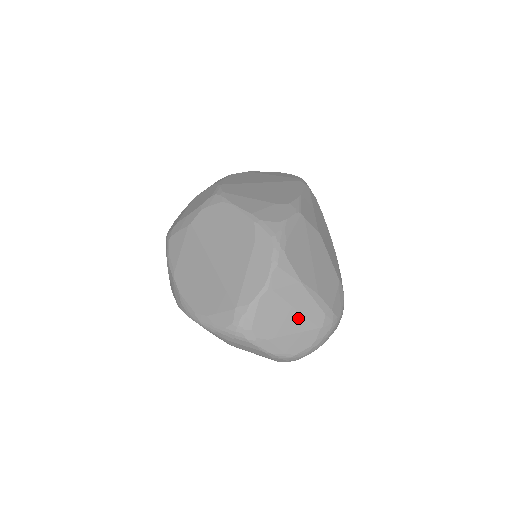
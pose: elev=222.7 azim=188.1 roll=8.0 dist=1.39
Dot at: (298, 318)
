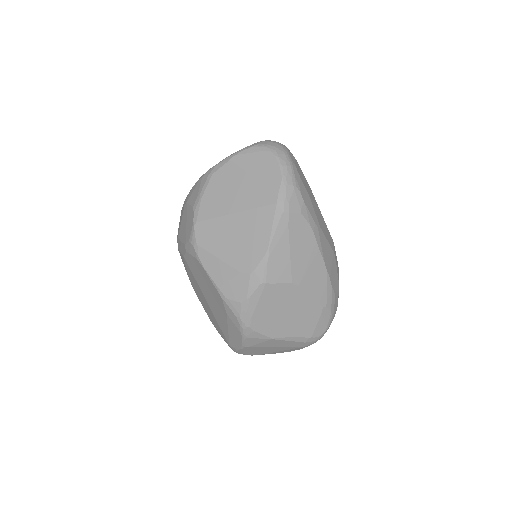
Dot at: (280, 348)
